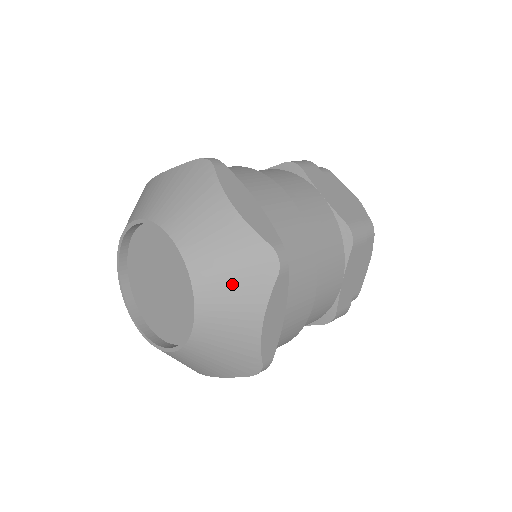
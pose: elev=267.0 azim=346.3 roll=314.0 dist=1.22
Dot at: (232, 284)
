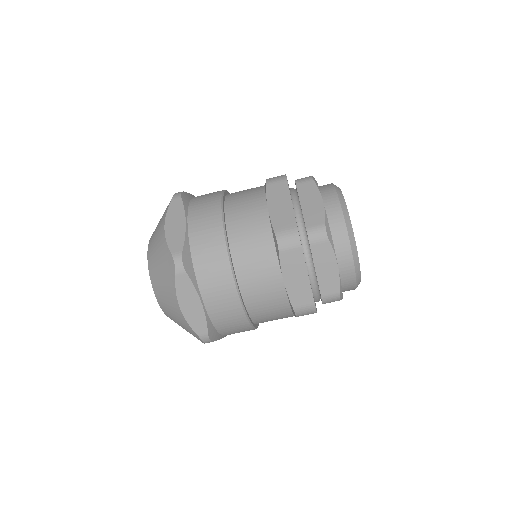
Dot at: (162, 279)
